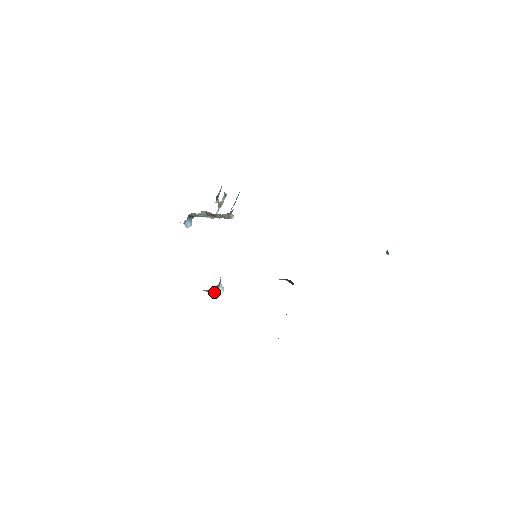
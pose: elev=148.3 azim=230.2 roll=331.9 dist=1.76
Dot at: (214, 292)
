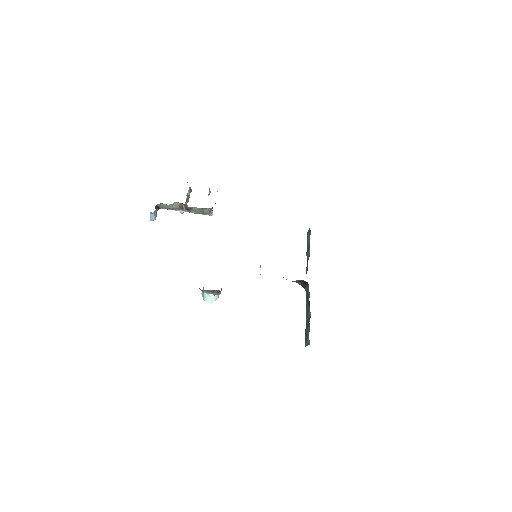
Dot at: (218, 293)
